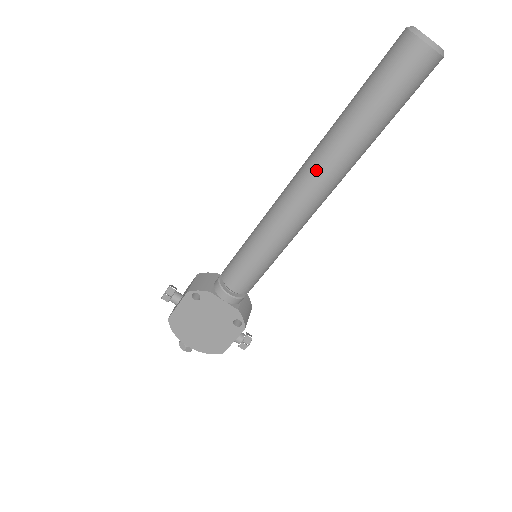
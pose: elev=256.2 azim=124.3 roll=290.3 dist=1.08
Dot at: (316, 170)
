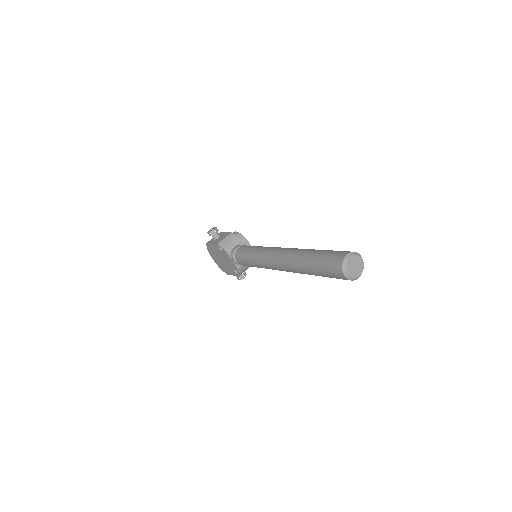
Dot at: (285, 263)
